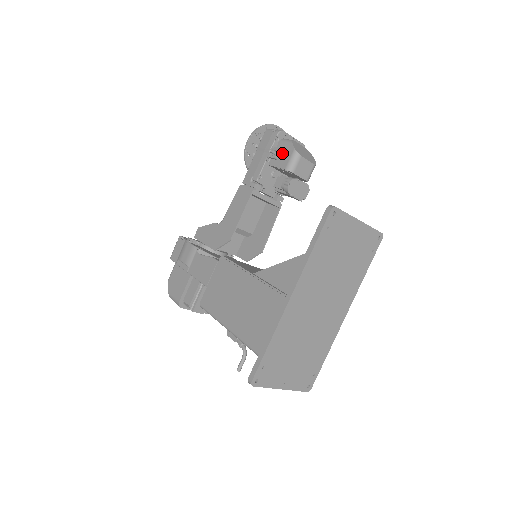
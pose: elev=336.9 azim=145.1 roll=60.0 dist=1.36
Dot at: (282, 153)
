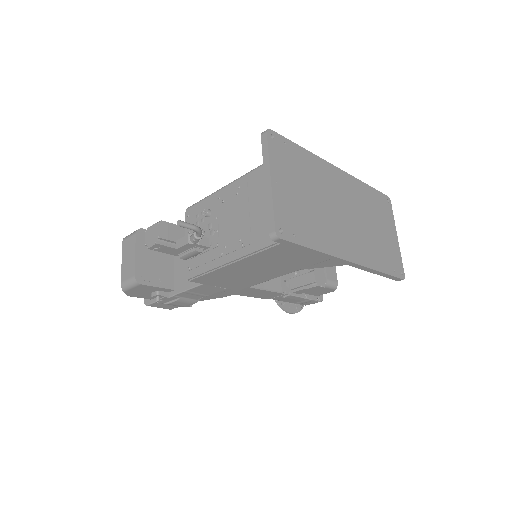
Dot at: occluded
